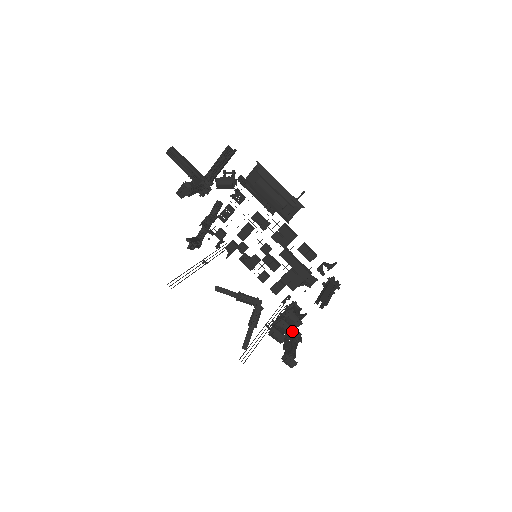
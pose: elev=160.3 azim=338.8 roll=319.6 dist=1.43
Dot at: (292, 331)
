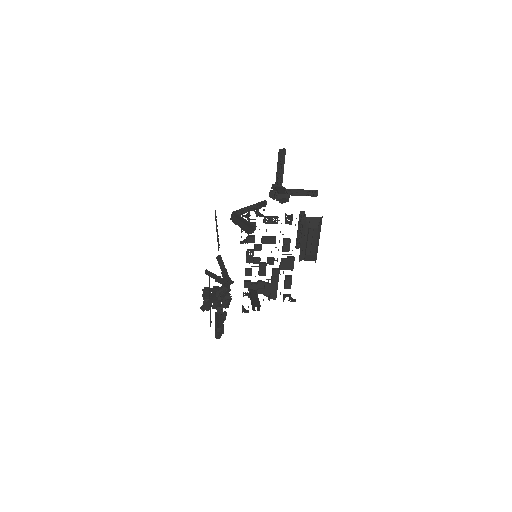
Dot at: occluded
